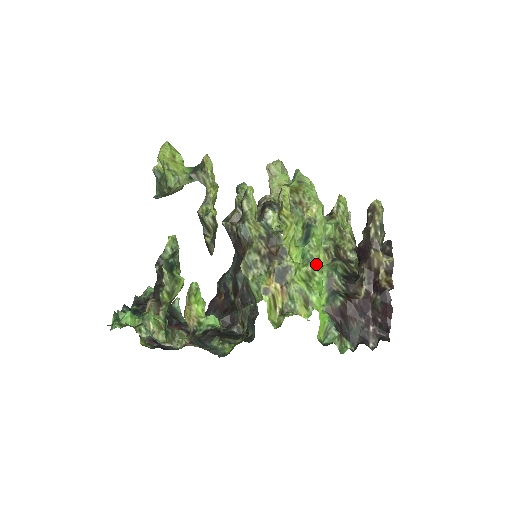
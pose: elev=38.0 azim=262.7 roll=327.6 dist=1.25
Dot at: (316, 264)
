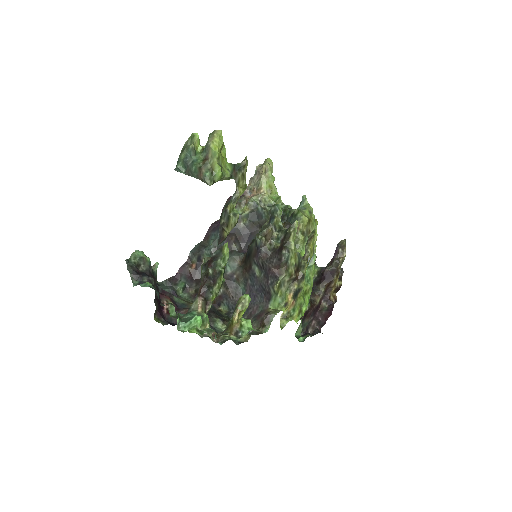
Dot at: (311, 284)
